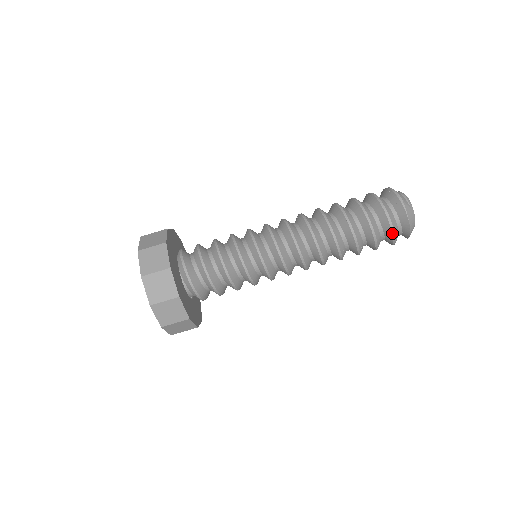
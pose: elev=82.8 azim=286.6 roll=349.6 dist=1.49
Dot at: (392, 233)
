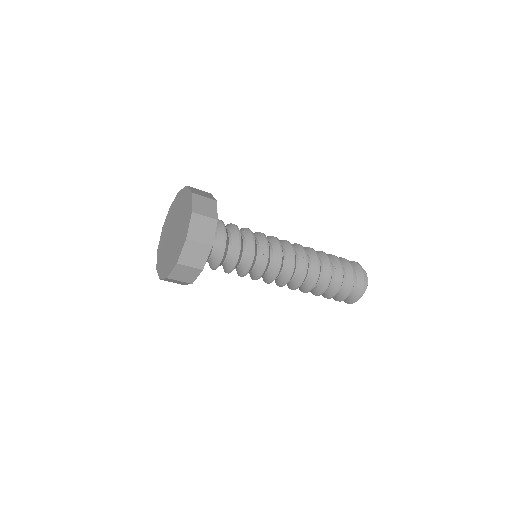
Dot at: (333, 298)
